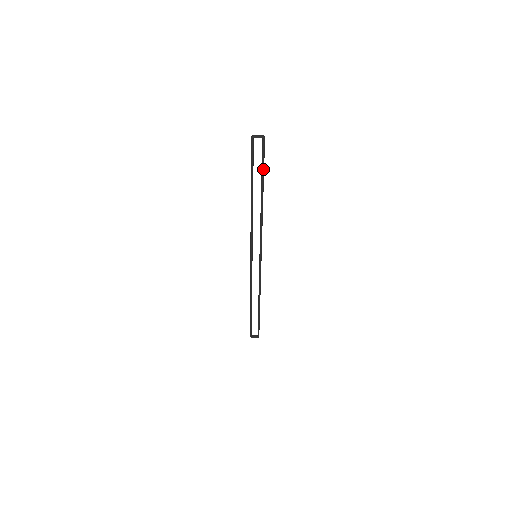
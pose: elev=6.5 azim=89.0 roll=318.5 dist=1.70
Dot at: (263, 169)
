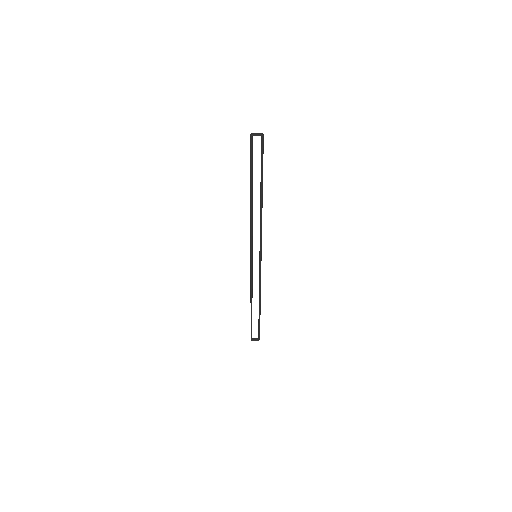
Dot at: (262, 167)
